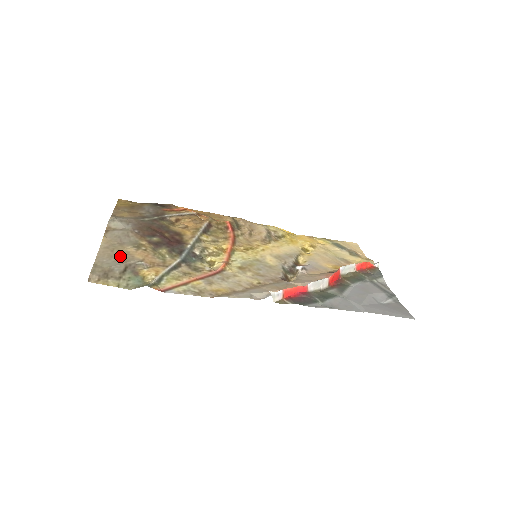
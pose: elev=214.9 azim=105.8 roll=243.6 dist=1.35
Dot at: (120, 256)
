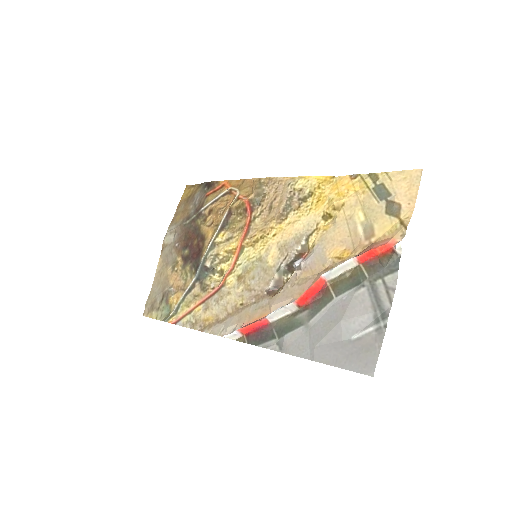
Dot at: (163, 282)
